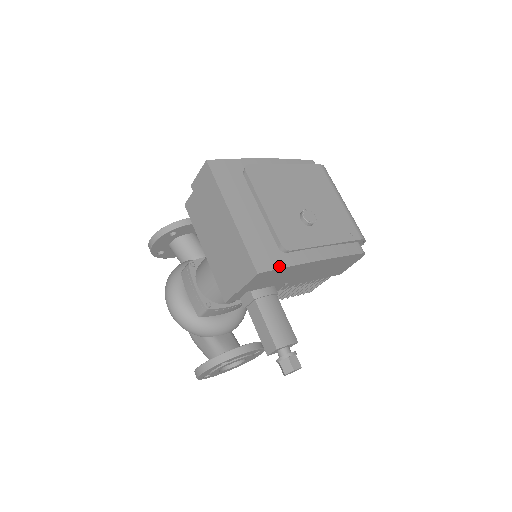
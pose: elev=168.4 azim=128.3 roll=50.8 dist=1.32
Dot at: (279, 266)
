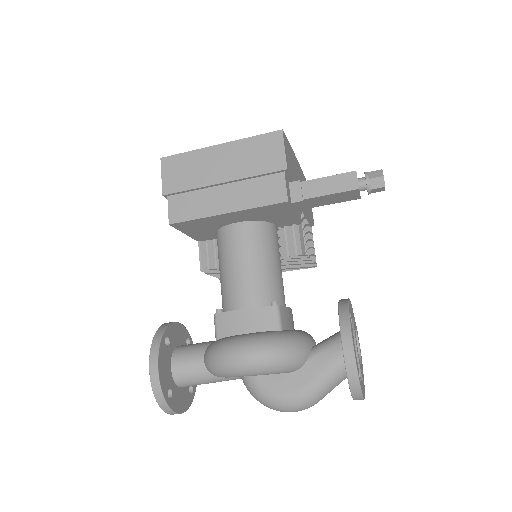
Dot at: occluded
